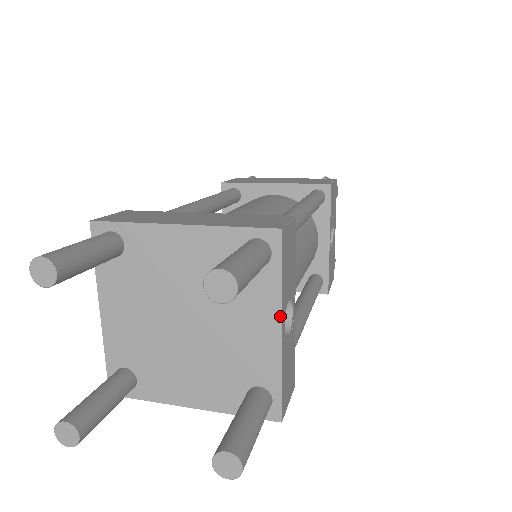
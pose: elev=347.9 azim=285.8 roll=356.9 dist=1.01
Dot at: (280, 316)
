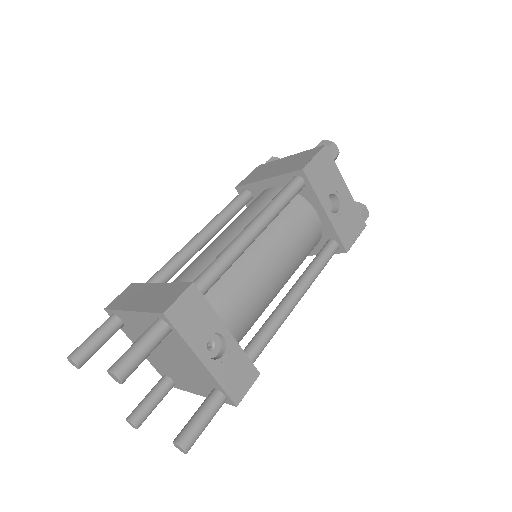
Dot at: (196, 355)
